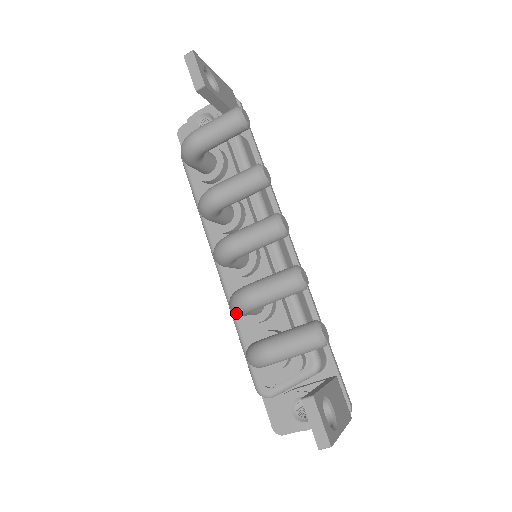
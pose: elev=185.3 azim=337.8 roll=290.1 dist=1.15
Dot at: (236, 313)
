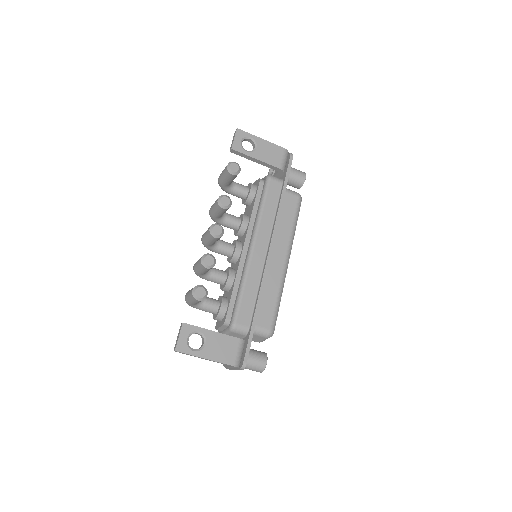
Dot at: occluded
